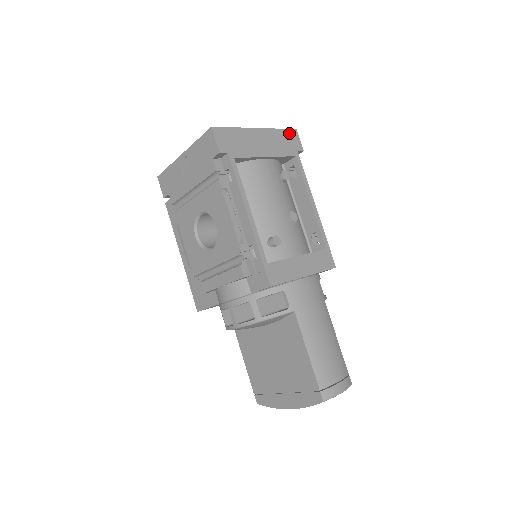
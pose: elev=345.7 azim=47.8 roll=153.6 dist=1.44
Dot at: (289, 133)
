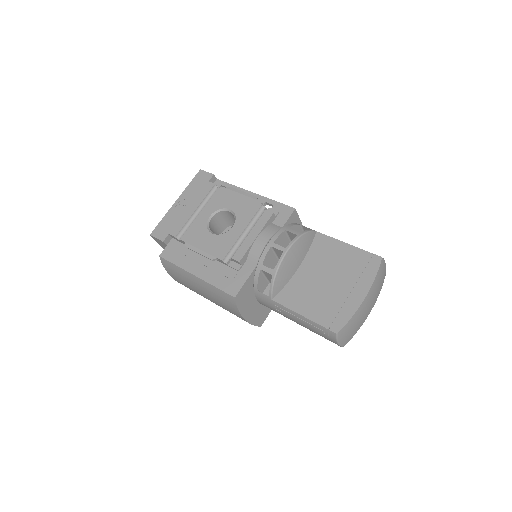
Dot at: occluded
